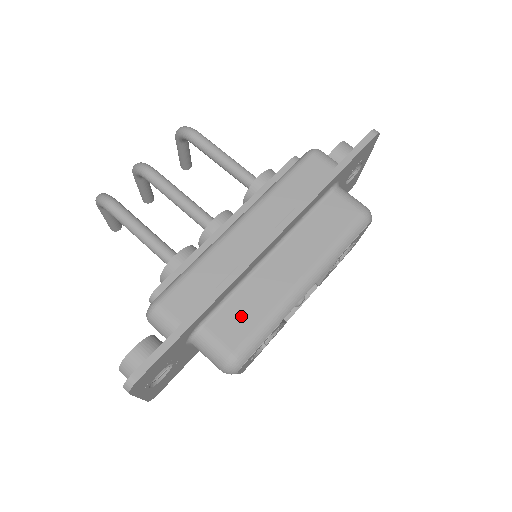
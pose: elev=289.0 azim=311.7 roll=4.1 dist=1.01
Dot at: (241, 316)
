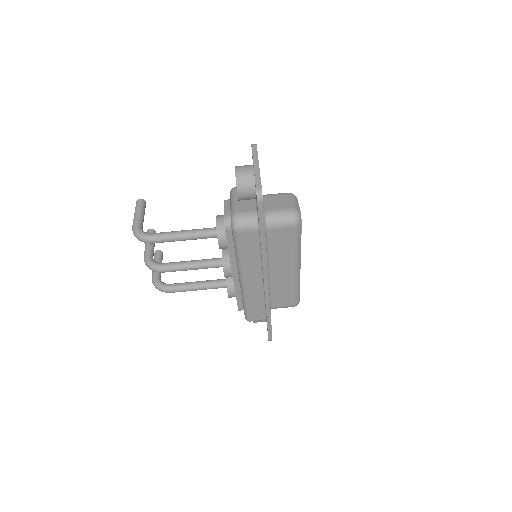
Dot at: (283, 297)
